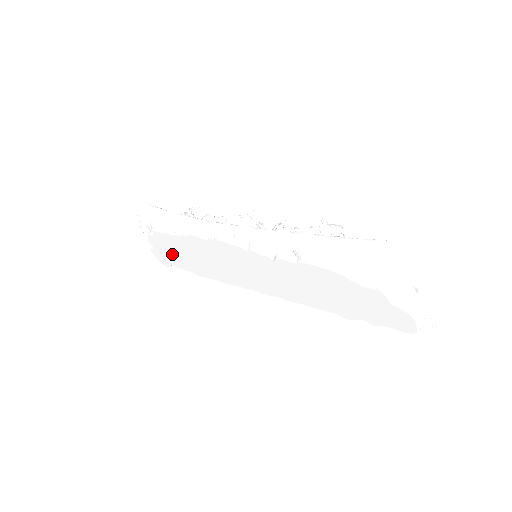
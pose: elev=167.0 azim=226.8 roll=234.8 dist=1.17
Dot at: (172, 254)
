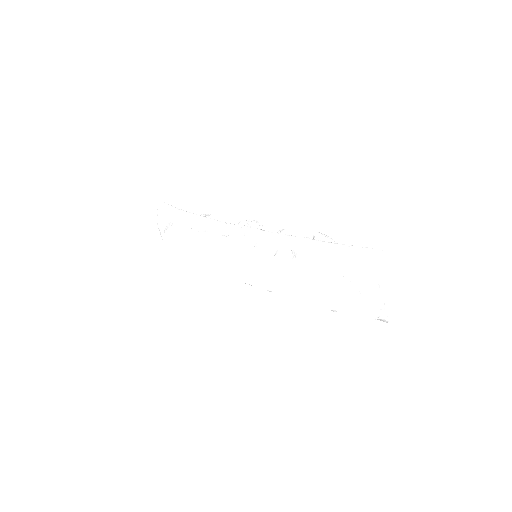
Dot at: (182, 249)
